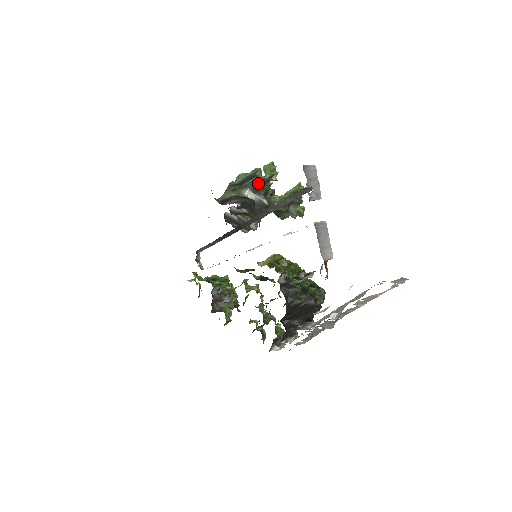
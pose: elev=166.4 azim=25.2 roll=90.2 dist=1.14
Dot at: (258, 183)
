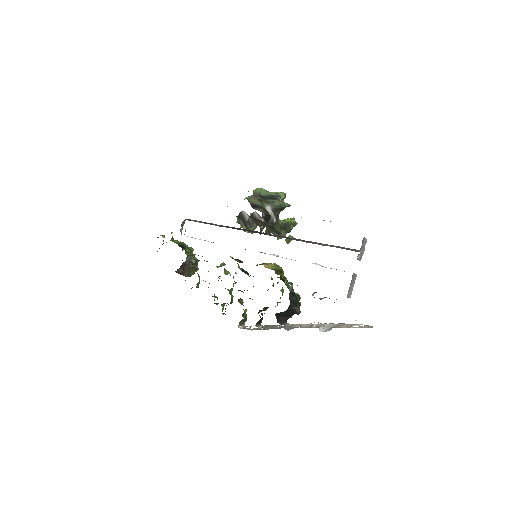
Dot at: (281, 207)
